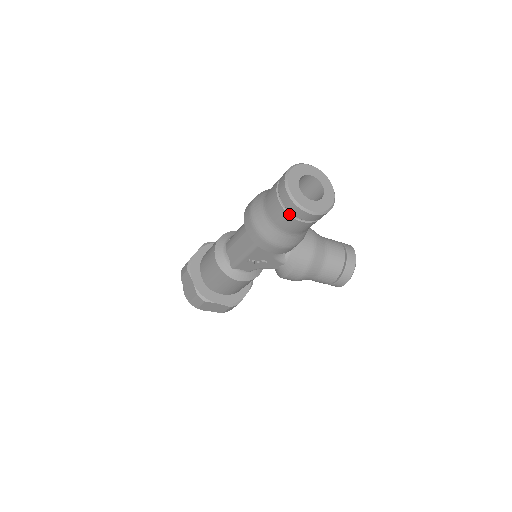
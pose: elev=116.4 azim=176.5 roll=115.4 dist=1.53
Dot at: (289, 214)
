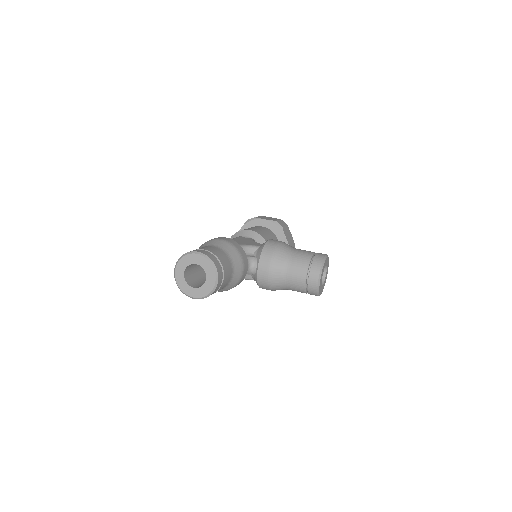
Dot at: occluded
